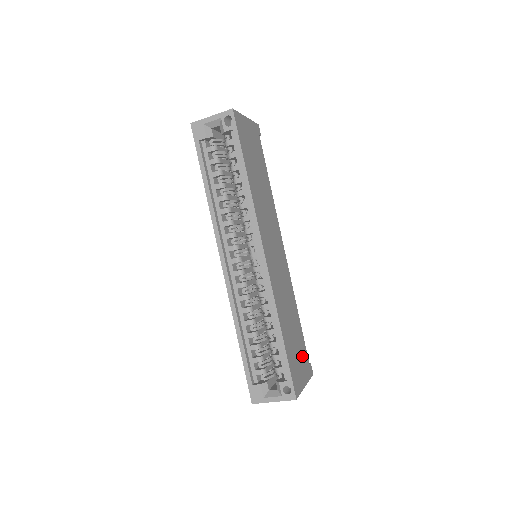
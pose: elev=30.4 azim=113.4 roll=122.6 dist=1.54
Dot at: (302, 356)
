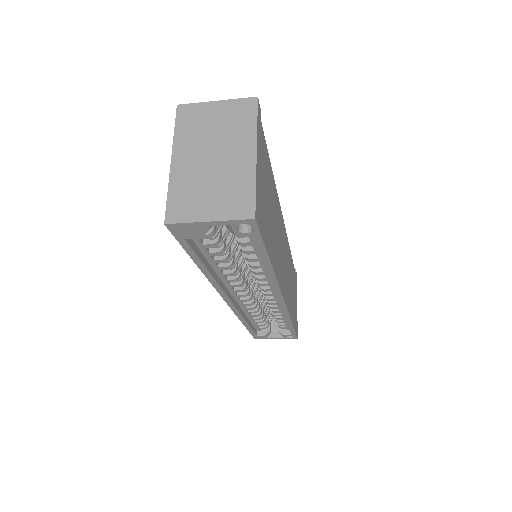
Dot at: occluded
